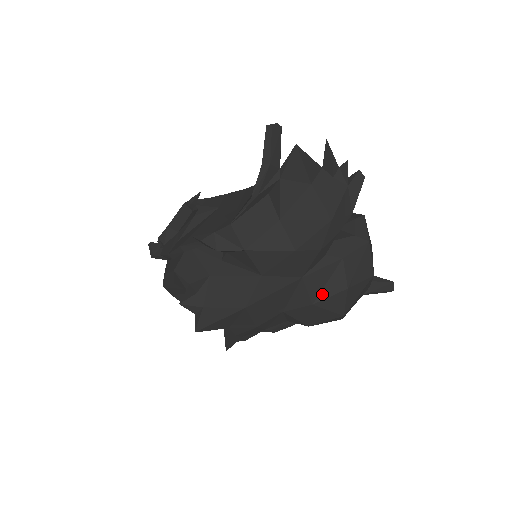
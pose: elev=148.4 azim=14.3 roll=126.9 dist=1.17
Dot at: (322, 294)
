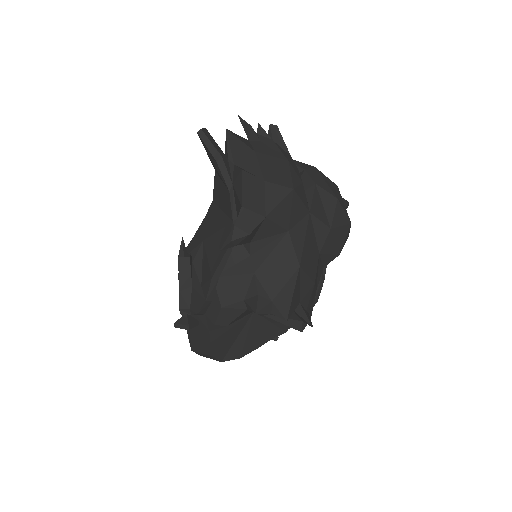
Dot at: (328, 217)
